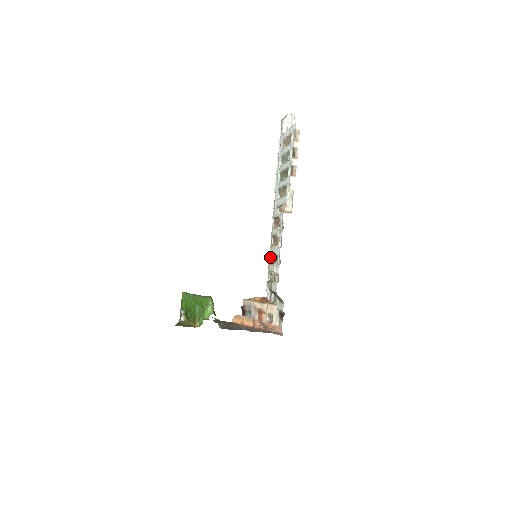
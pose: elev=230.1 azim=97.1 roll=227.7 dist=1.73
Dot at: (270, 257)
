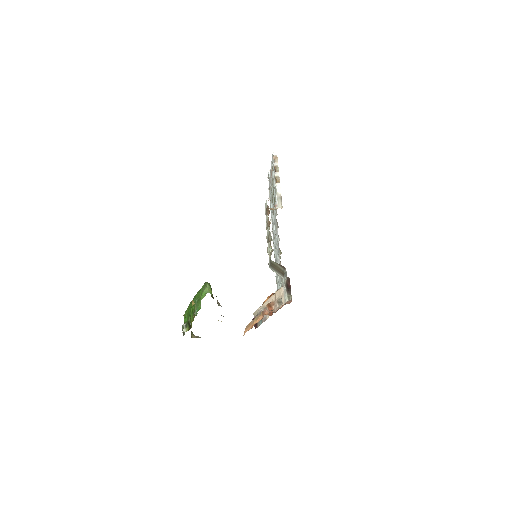
Dot at: occluded
